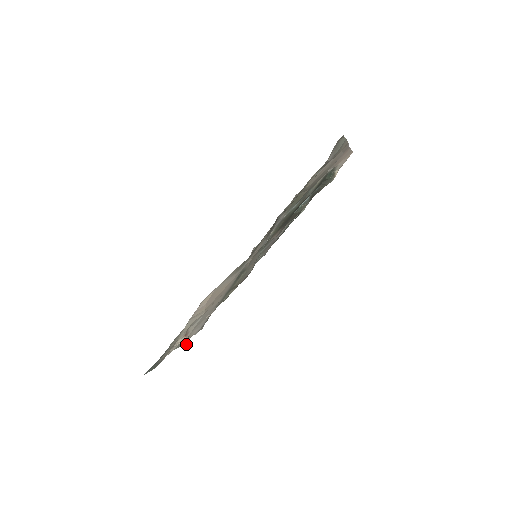
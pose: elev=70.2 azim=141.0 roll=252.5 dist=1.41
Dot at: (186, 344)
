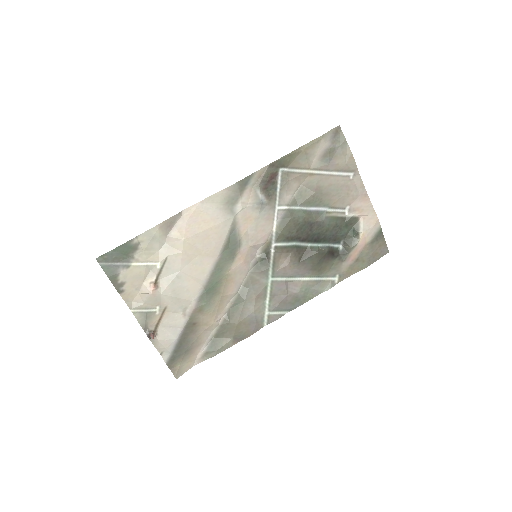
Dot at: (149, 336)
